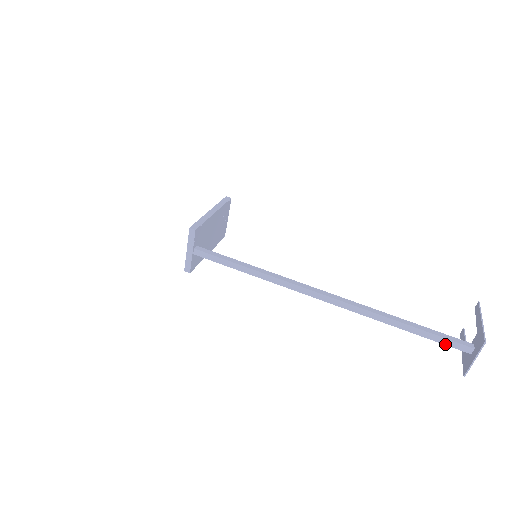
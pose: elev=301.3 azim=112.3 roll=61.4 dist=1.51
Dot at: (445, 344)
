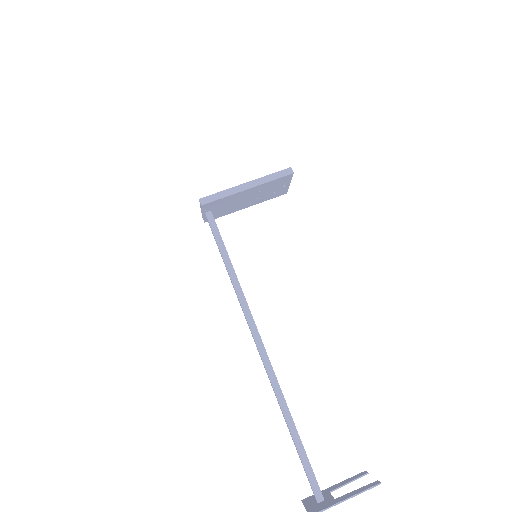
Dot at: (306, 474)
